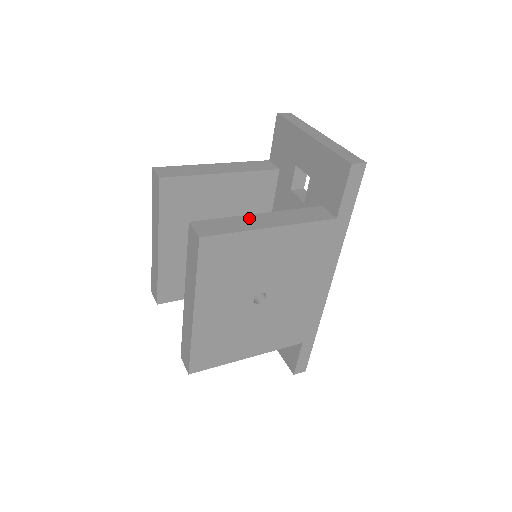
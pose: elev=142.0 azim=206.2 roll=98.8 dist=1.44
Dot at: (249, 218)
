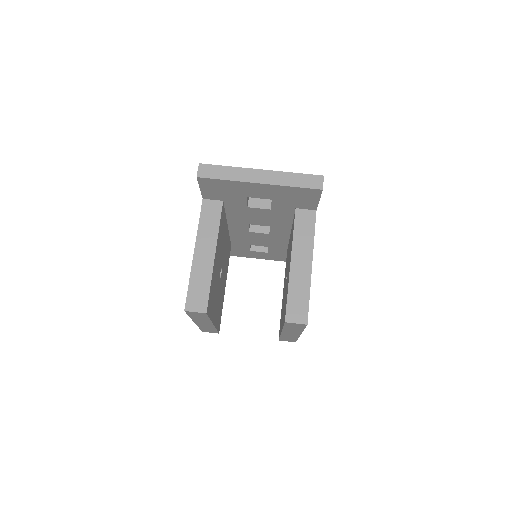
Dot at: (295, 276)
